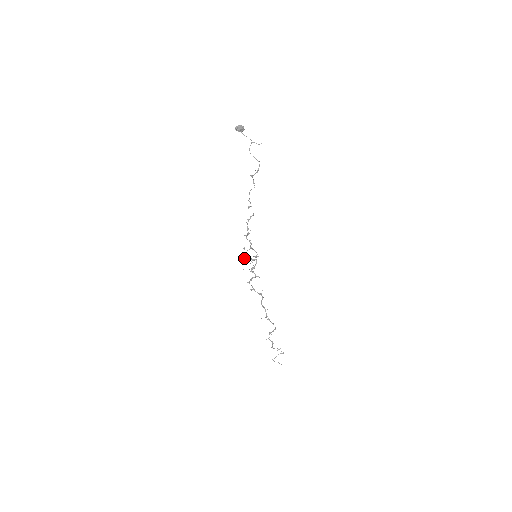
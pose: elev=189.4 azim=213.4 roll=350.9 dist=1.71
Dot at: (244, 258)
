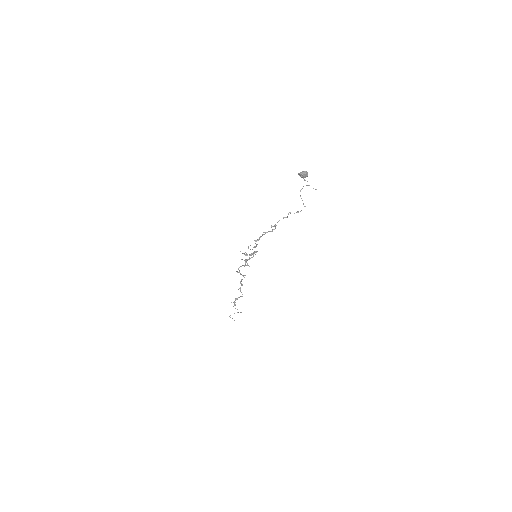
Dot at: (244, 253)
